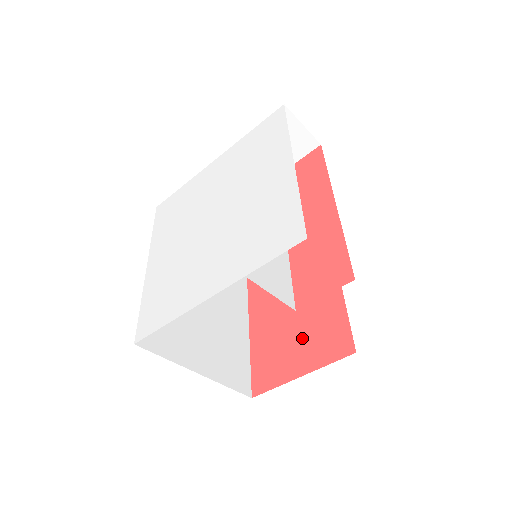
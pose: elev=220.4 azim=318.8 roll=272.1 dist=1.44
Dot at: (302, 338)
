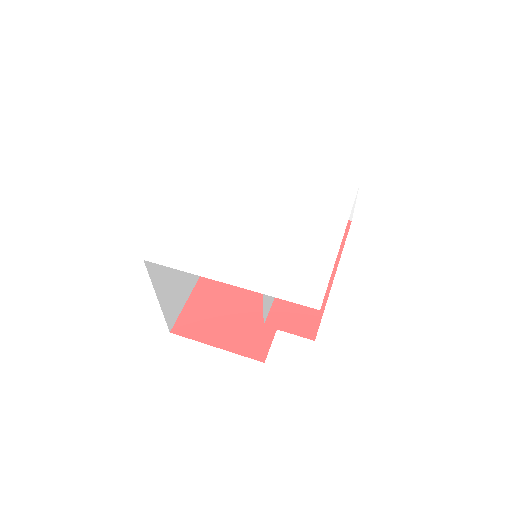
Dot at: (234, 322)
